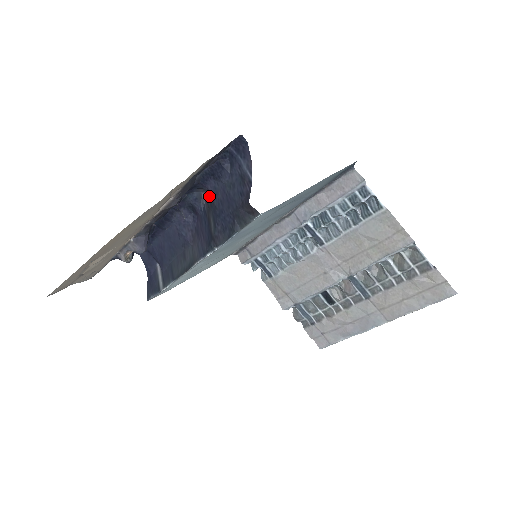
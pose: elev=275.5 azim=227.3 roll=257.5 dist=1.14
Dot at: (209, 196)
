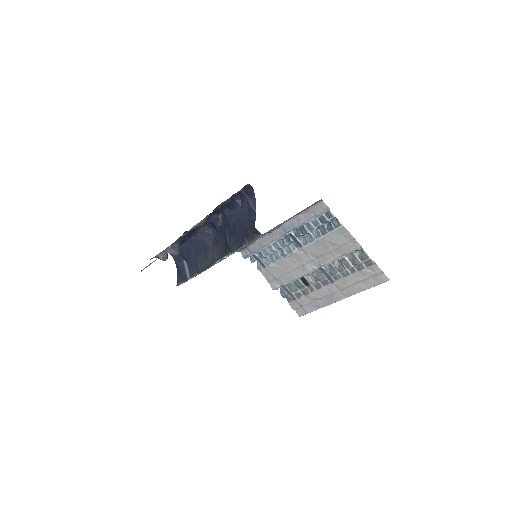
Dot at: (225, 218)
